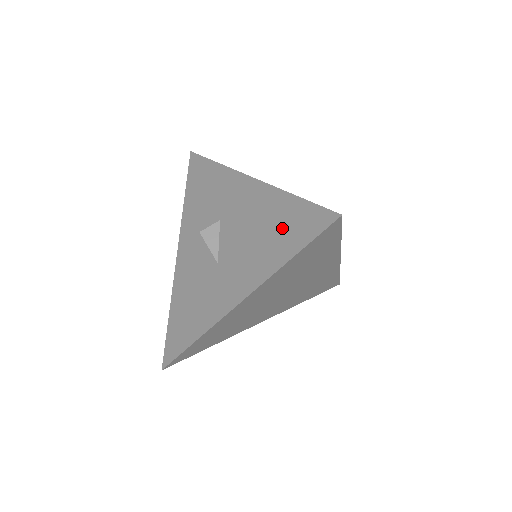
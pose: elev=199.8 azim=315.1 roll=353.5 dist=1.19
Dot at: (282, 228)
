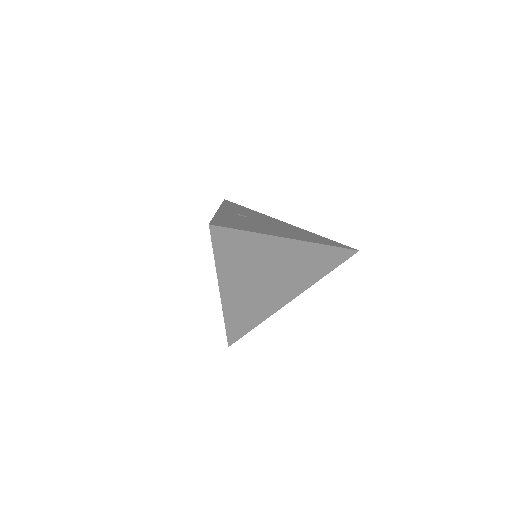
Dot at: occluded
